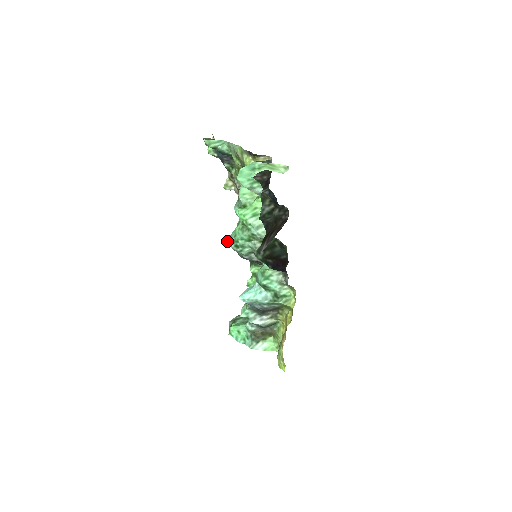
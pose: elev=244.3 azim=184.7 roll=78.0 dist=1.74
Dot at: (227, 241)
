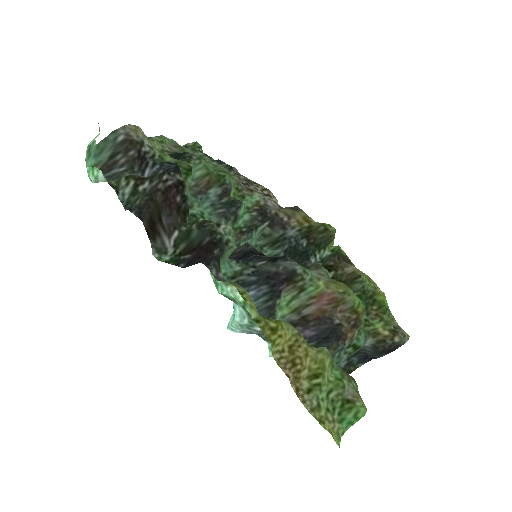
Dot at: occluded
